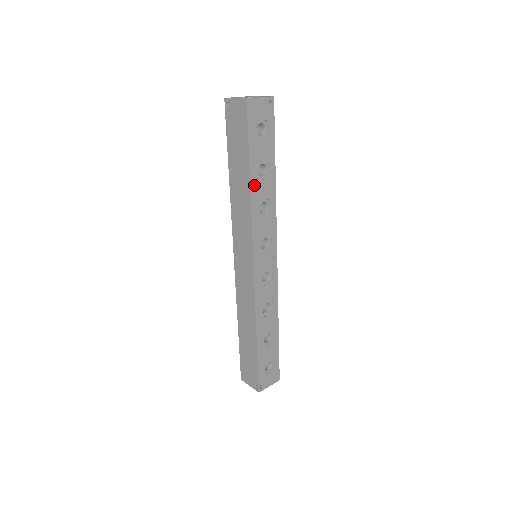
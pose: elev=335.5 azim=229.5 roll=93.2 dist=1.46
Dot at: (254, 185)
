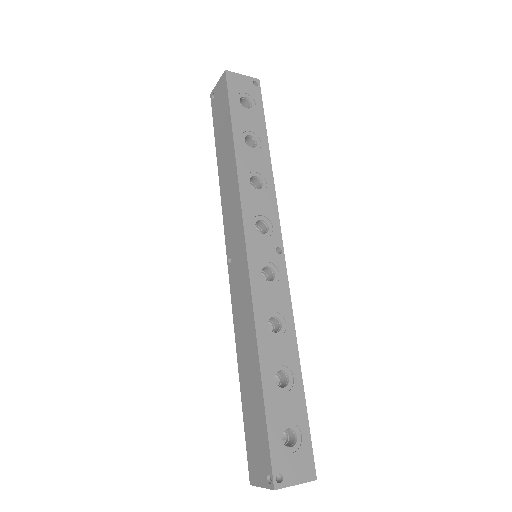
Dot at: (240, 152)
